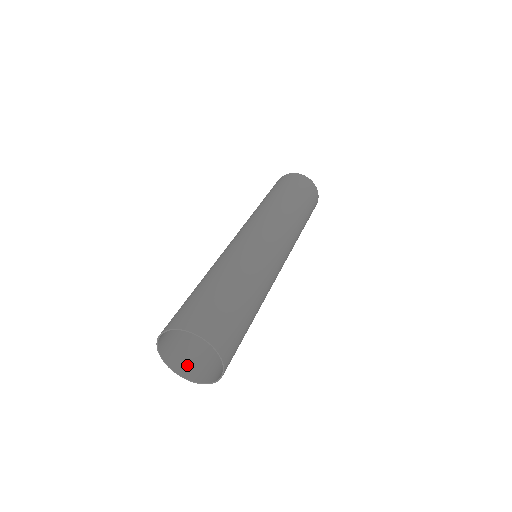
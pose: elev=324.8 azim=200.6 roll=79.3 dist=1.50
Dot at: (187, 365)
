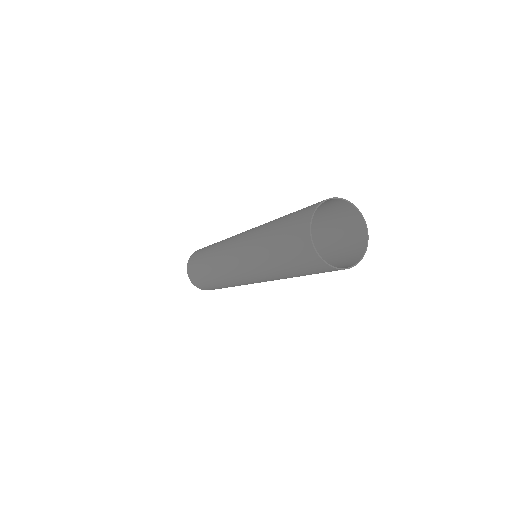
Dot at: occluded
